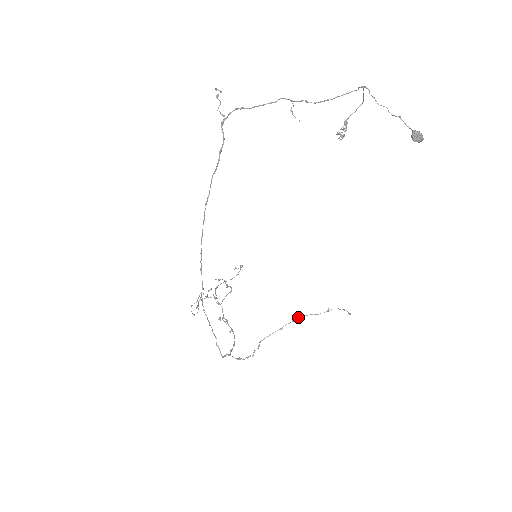
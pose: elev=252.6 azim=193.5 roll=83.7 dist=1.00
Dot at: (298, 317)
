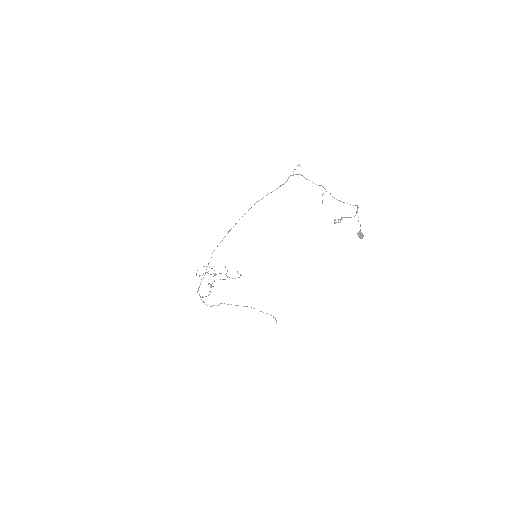
Dot at: occluded
